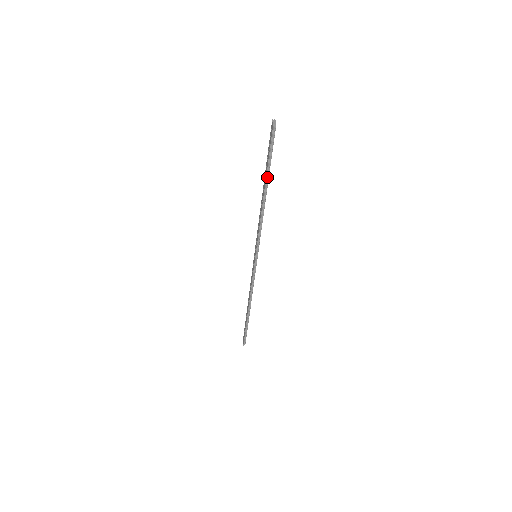
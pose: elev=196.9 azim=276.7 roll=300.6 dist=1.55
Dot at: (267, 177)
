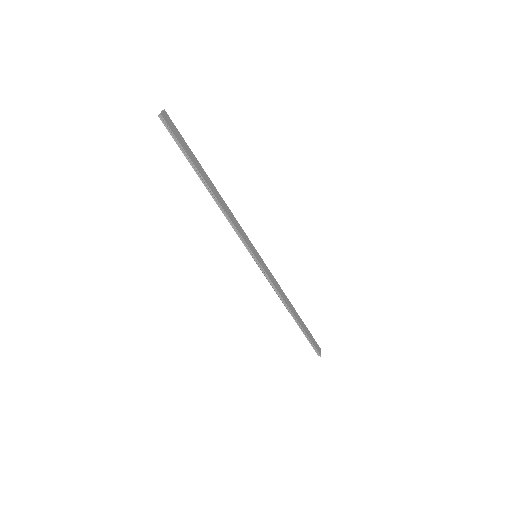
Dot at: (196, 171)
